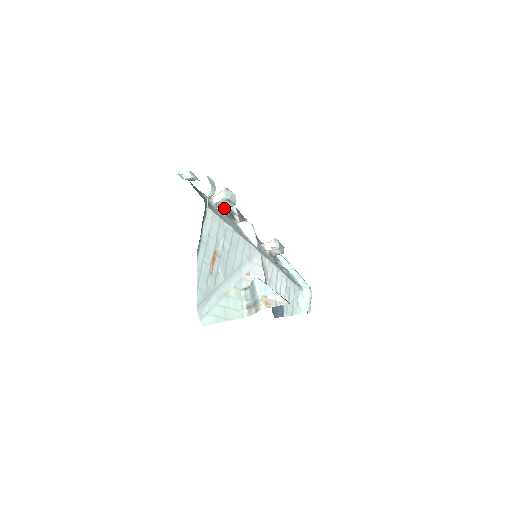
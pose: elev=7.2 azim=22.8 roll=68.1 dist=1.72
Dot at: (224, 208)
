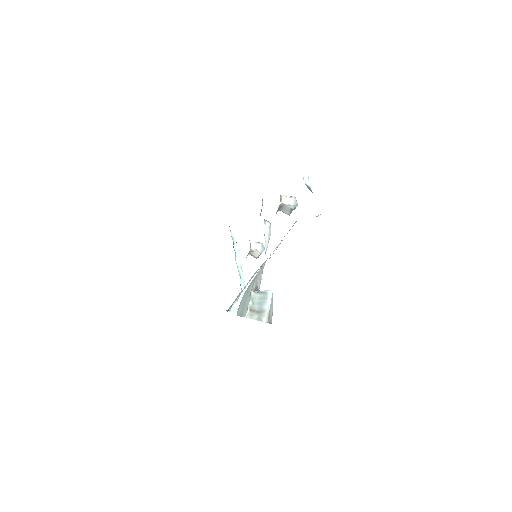
Dot at: (280, 210)
